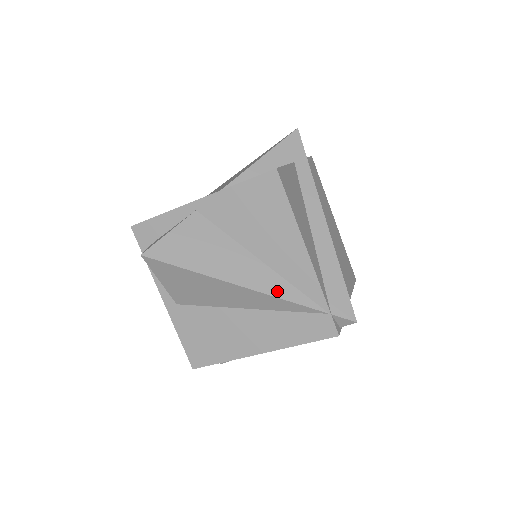
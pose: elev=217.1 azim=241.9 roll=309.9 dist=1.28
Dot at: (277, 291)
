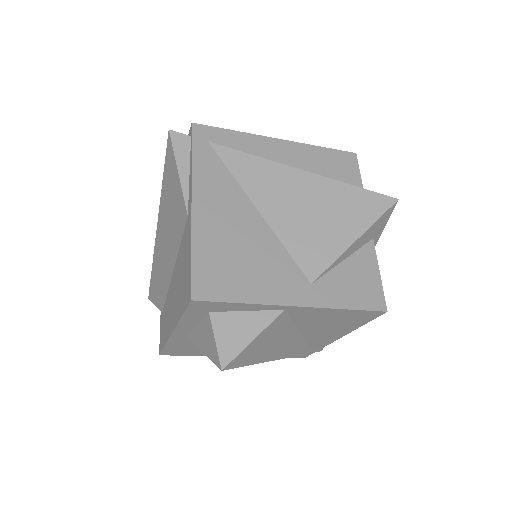
Dot at: (297, 352)
